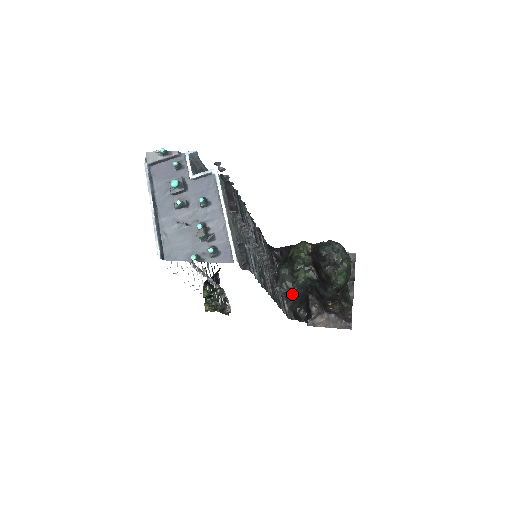
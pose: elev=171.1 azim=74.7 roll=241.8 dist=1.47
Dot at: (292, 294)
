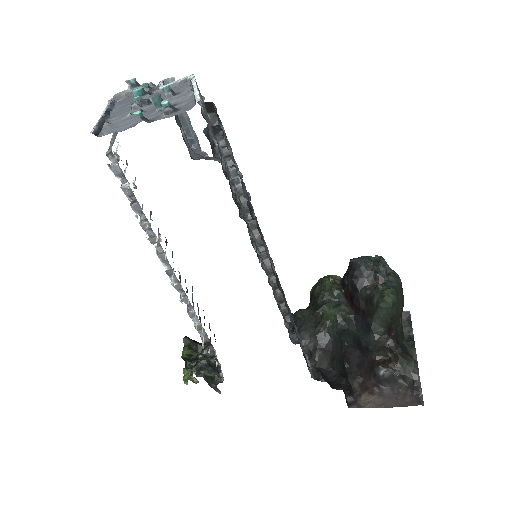
Dot at: (317, 342)
